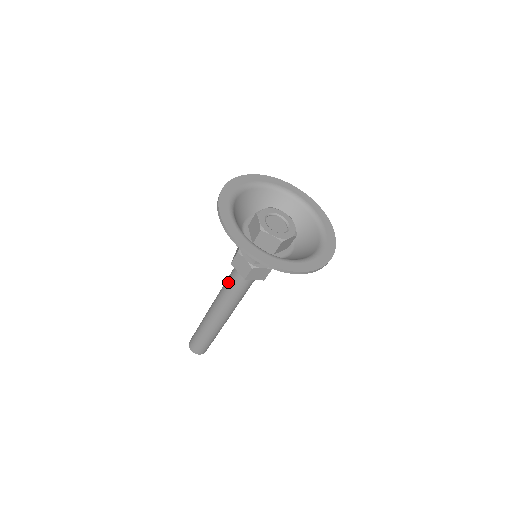
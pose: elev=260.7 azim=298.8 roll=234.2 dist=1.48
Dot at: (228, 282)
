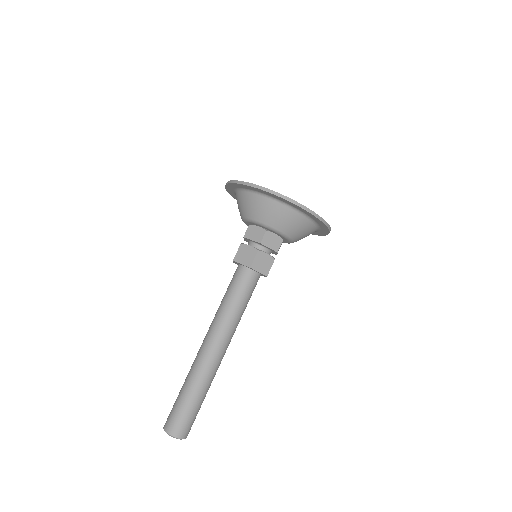
Dot at: (227, 292)
